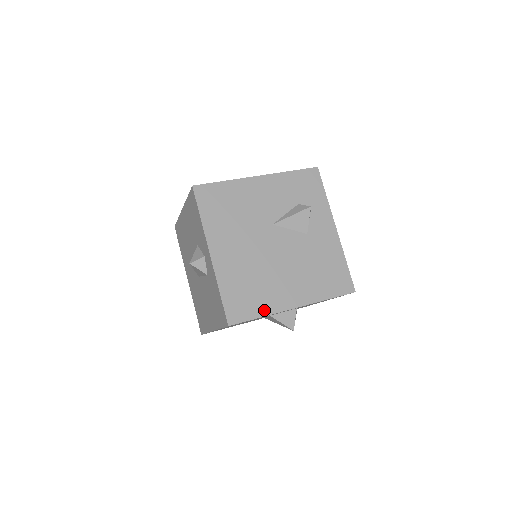
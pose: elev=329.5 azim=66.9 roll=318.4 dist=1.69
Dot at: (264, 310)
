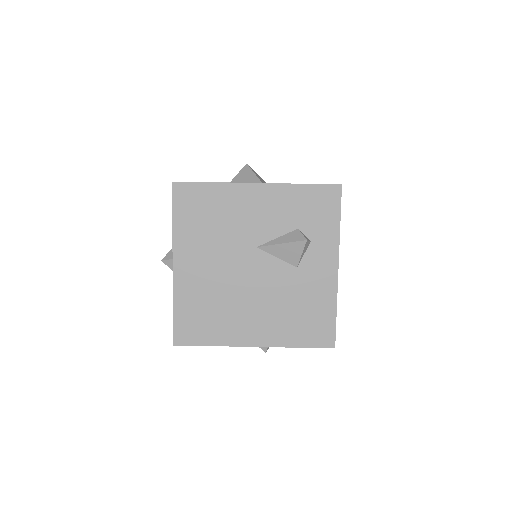
Dot at: (217, 339)
